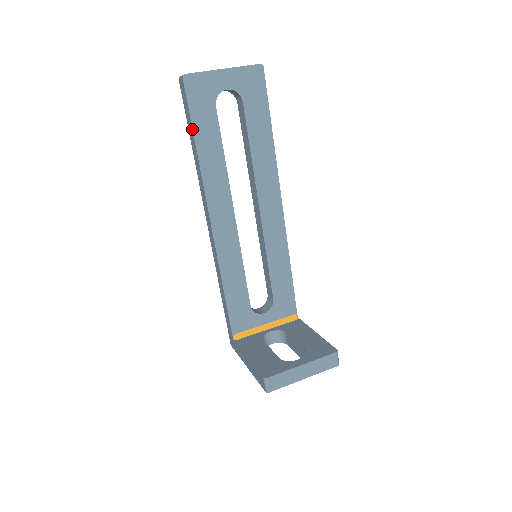
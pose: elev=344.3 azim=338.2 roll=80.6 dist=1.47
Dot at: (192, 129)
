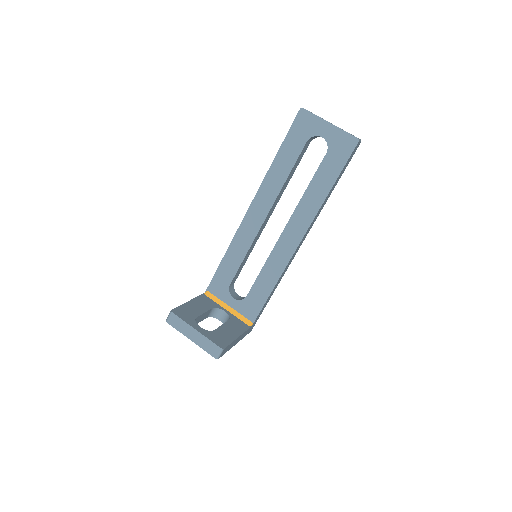
Dot at: (282, 144)
